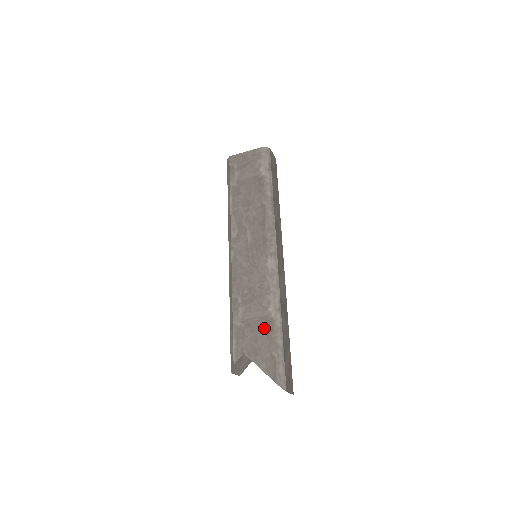
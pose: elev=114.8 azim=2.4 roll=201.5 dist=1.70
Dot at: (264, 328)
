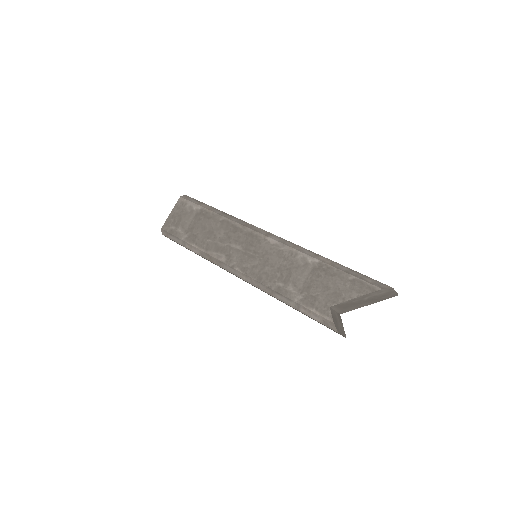
Dot at: (322, 275)
